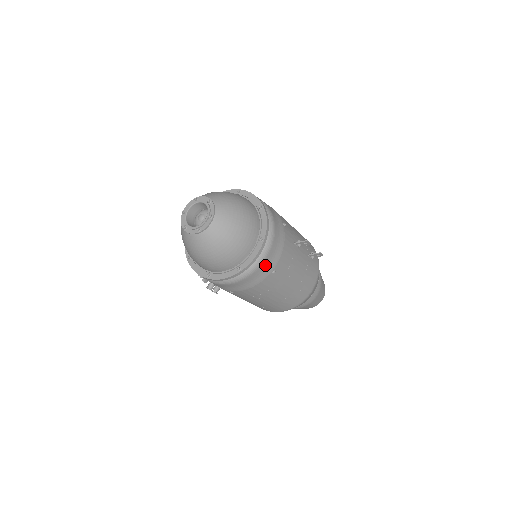
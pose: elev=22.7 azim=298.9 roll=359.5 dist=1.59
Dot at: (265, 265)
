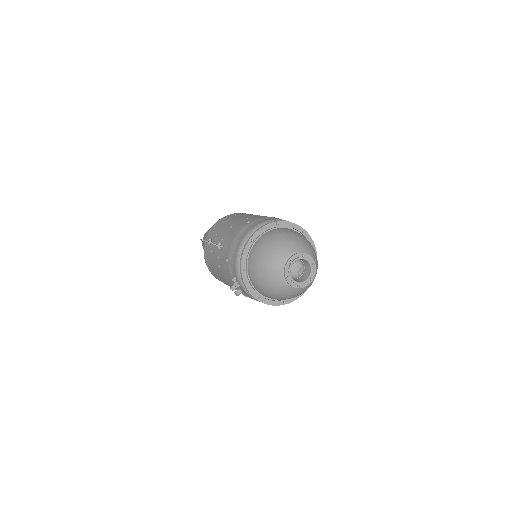
Dot at: occluded
